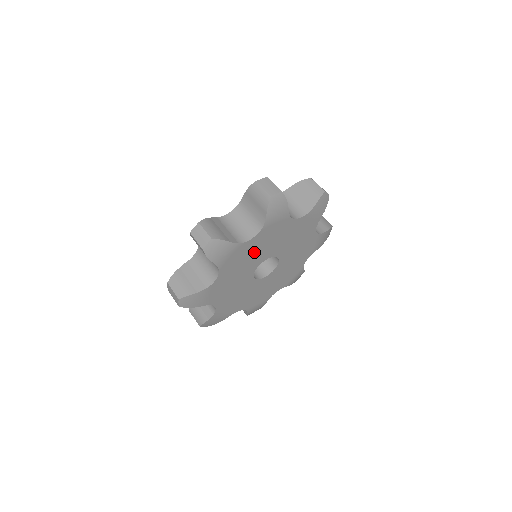
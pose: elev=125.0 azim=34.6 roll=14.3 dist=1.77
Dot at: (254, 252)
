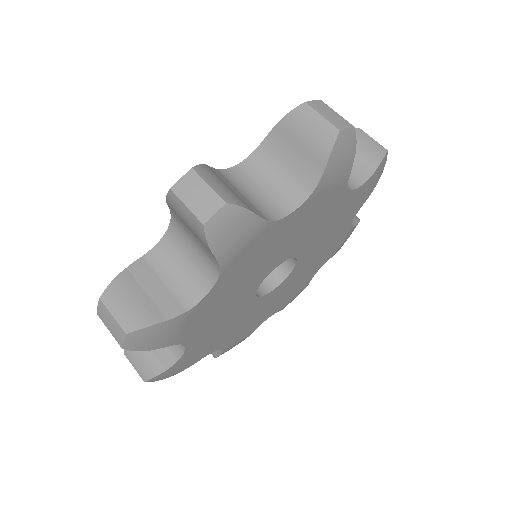
Dot at: (278, 244)
